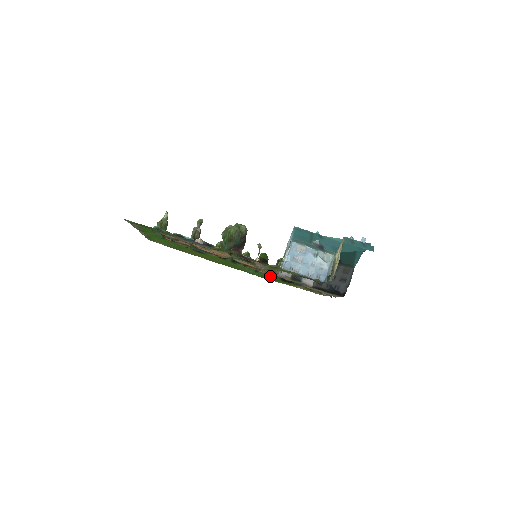
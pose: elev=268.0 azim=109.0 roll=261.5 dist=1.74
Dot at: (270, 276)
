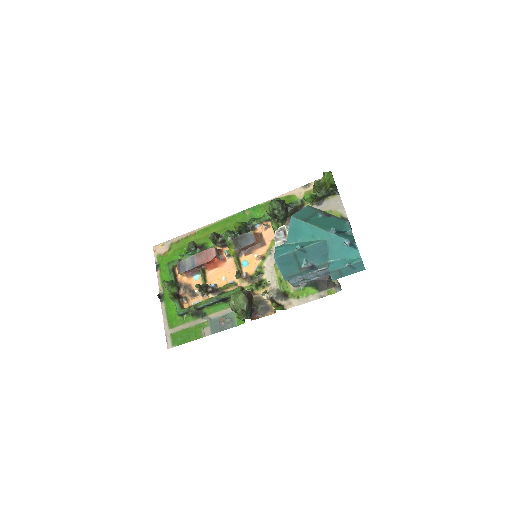
Dot at: occluded
